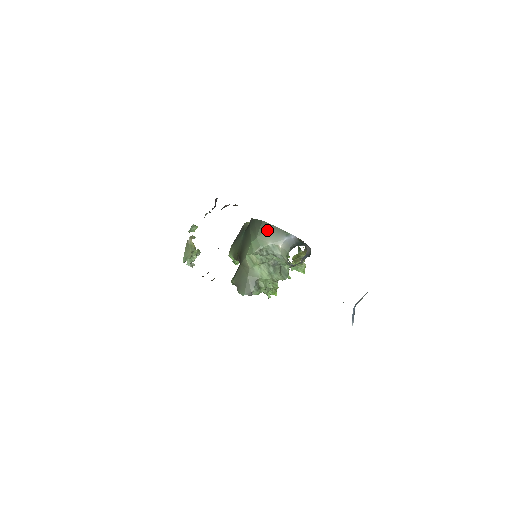
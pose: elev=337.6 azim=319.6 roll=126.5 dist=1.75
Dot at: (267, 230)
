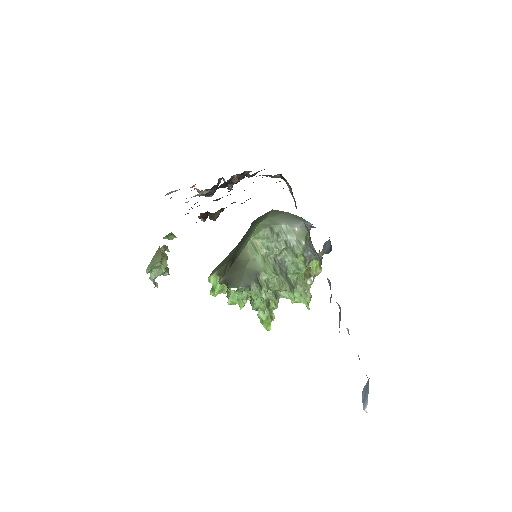
Dot at: (279, 214)
